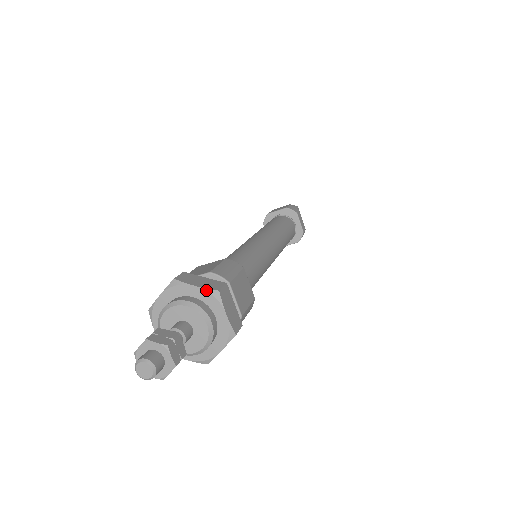
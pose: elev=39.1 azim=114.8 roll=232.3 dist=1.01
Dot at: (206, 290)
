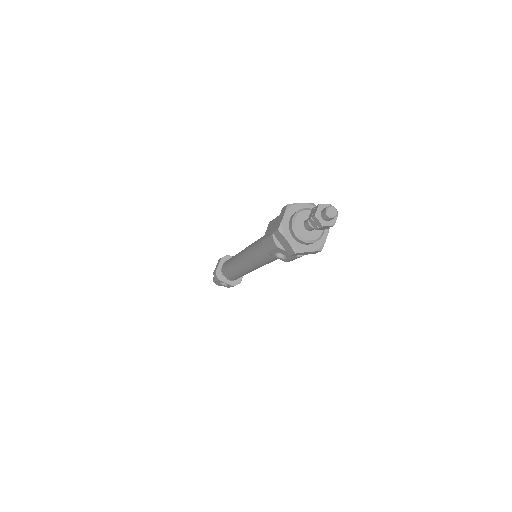
Dot at: occluded
